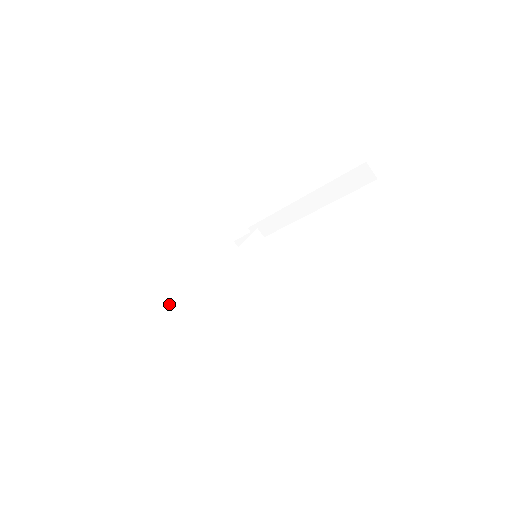
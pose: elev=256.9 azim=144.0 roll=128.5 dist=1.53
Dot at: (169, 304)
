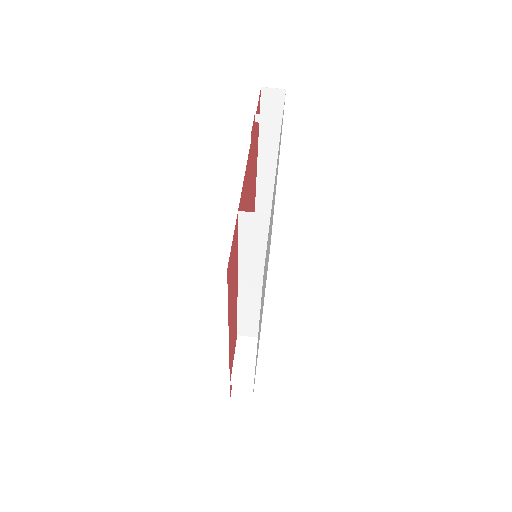
Dot at: occluded
